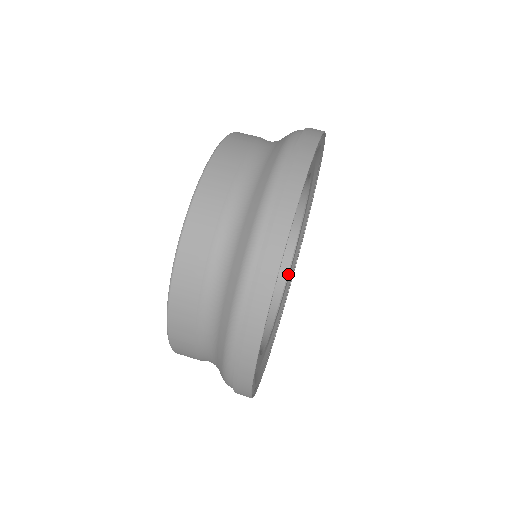
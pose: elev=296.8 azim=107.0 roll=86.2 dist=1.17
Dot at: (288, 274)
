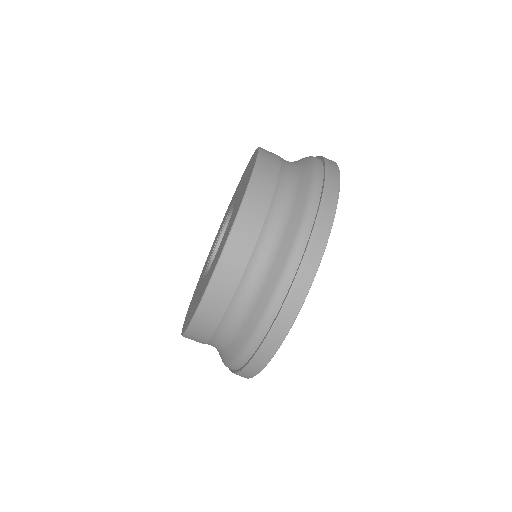
Dot at: occluded
